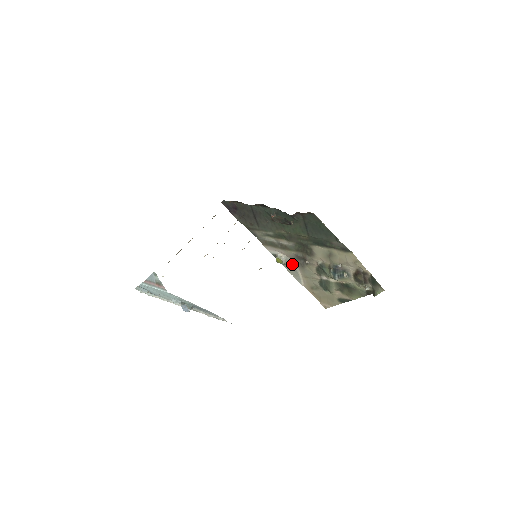
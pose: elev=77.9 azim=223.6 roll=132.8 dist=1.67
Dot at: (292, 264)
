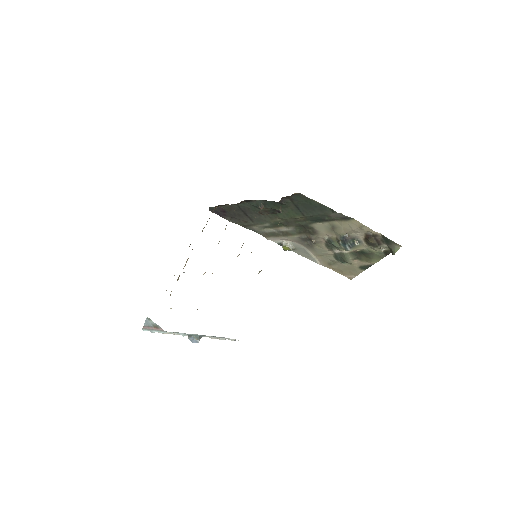
Dot at: (300, 247)
